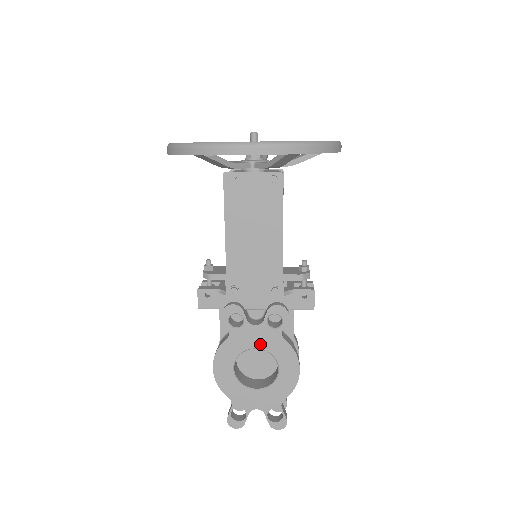
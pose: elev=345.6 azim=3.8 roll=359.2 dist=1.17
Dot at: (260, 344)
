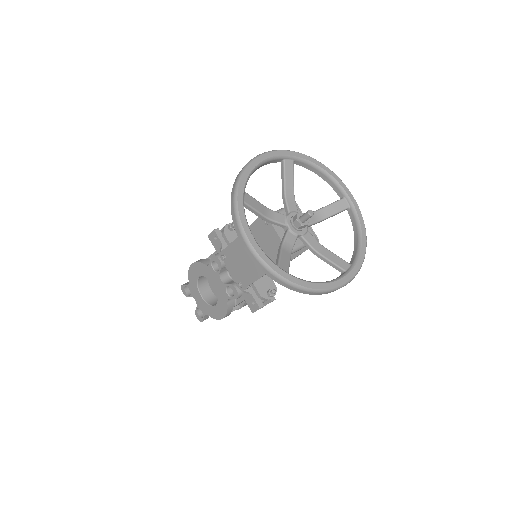
Dot at: (217, 288)
